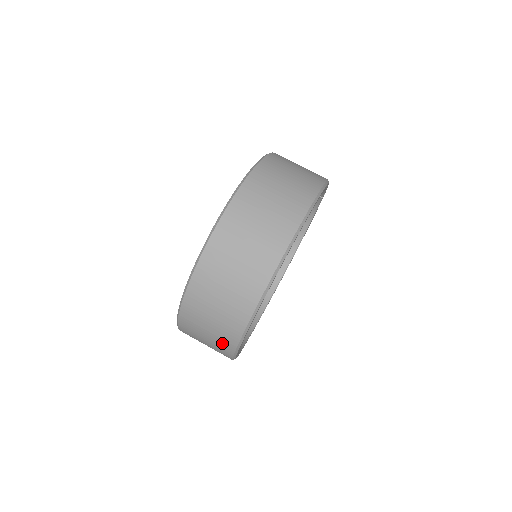
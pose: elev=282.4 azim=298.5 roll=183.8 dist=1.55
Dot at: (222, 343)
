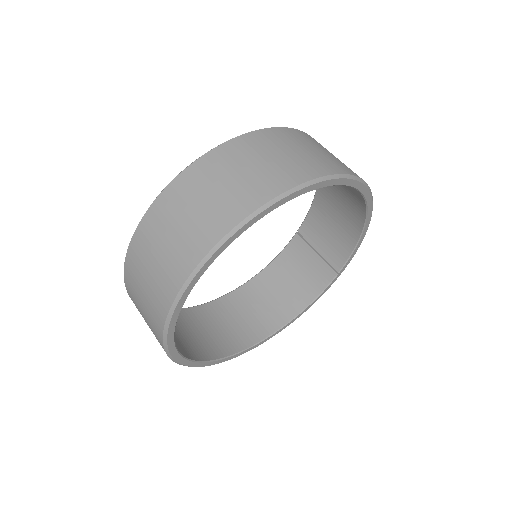
Dot at: (199, 235)
